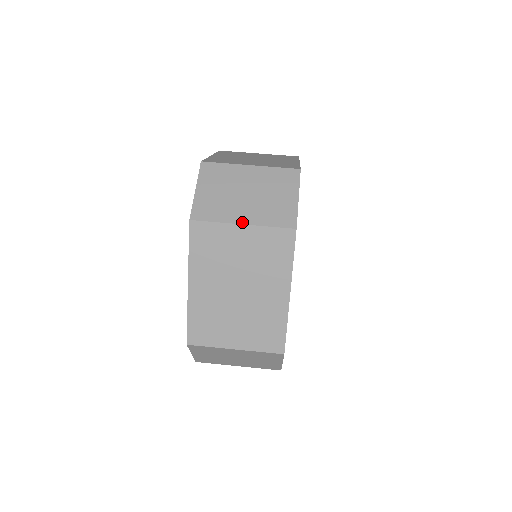
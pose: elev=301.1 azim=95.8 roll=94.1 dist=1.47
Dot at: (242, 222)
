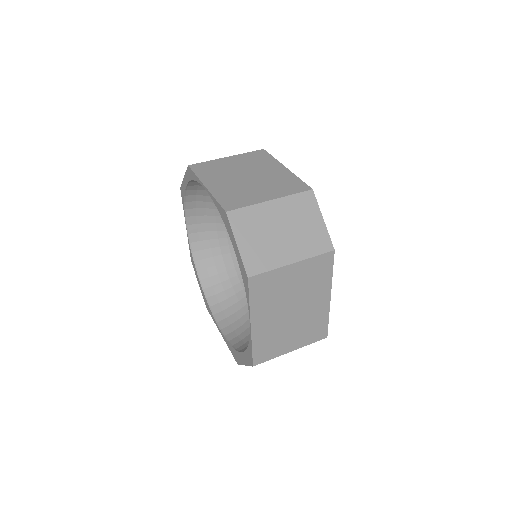
Dot at: (291, 261)
